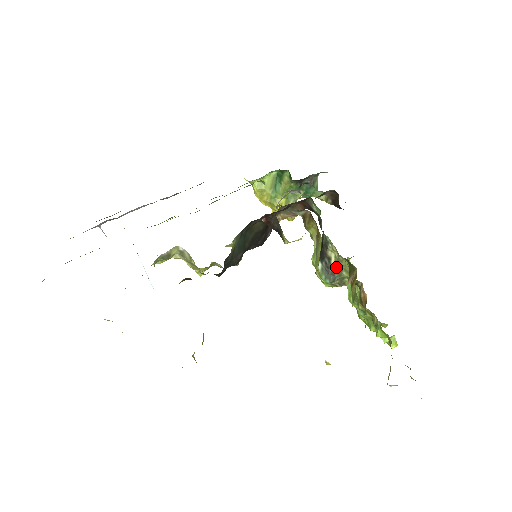
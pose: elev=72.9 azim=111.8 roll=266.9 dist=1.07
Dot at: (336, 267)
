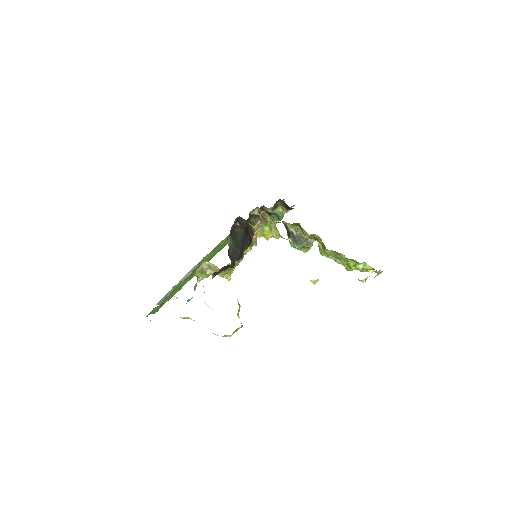
Dot at: (298, 235)
